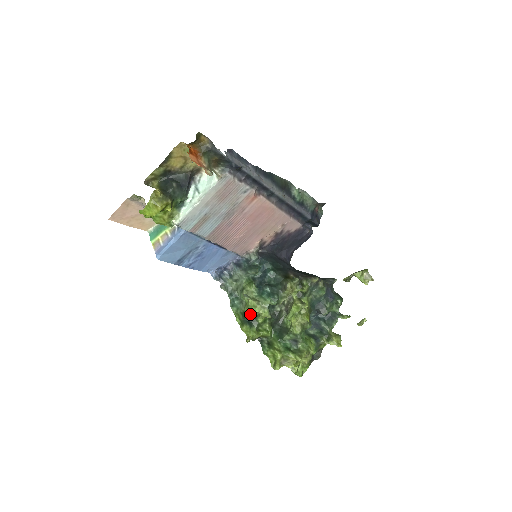
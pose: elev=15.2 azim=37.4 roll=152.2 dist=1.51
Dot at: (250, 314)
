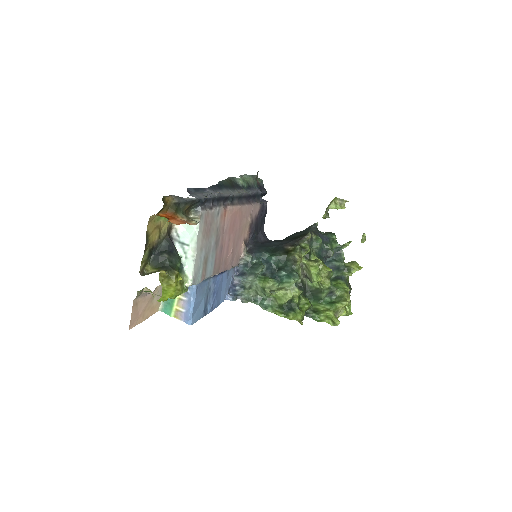
Dot at: (286, 303)
